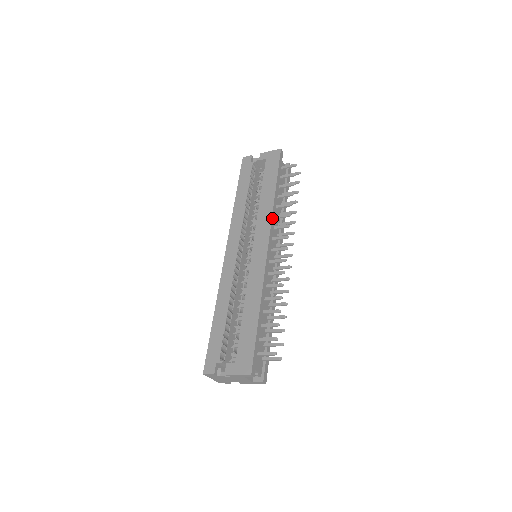
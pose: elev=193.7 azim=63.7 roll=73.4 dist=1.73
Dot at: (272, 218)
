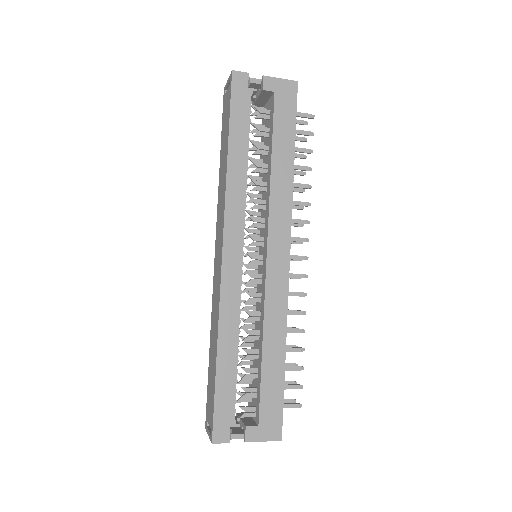
Dot at: (291, 209)
